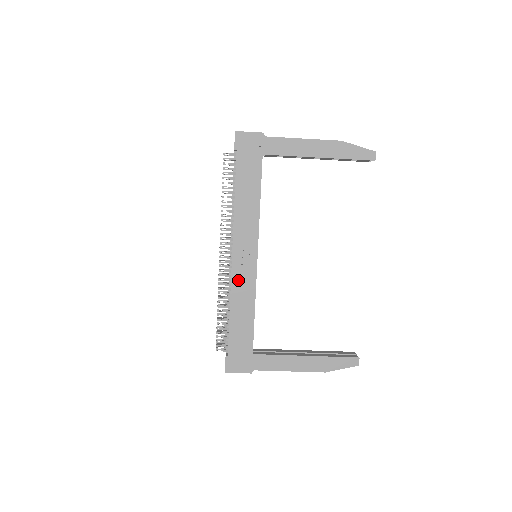
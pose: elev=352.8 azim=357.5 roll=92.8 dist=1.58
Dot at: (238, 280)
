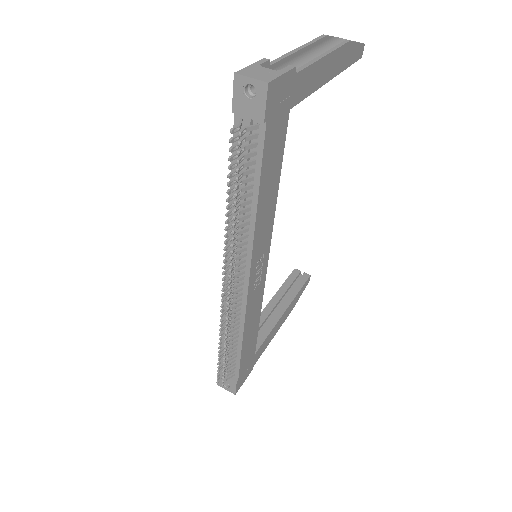
Dot at: (251, 303)
